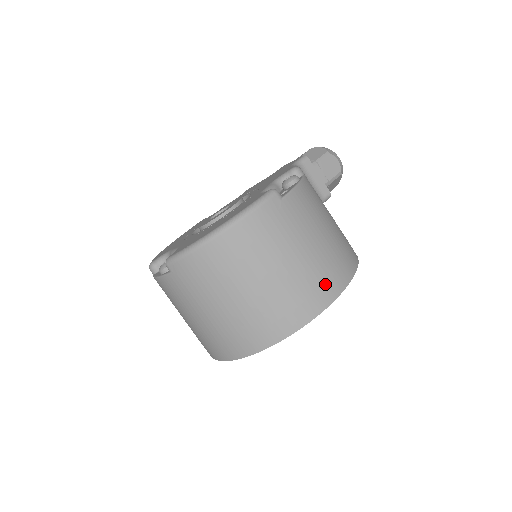
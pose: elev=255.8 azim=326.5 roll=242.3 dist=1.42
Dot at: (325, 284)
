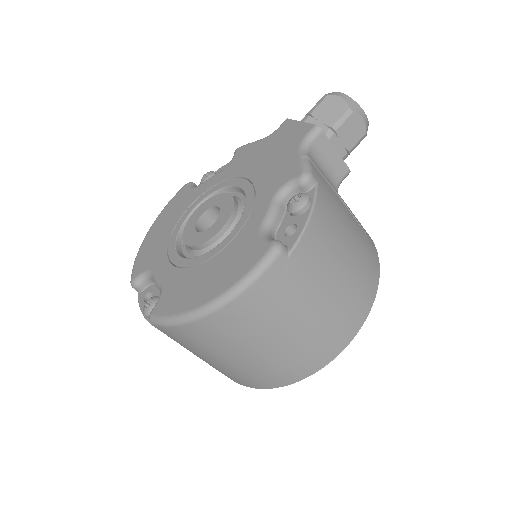
Dot at: (339, 332)
